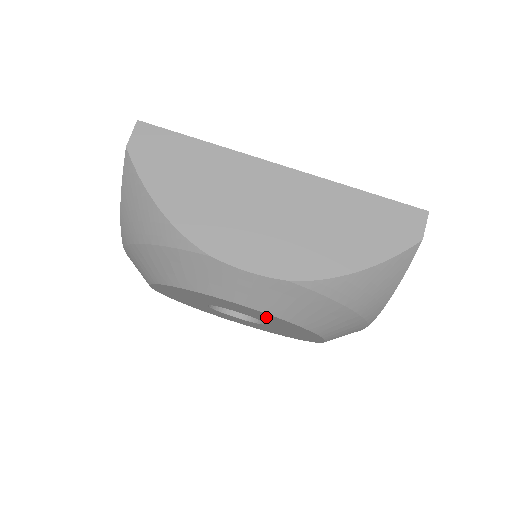
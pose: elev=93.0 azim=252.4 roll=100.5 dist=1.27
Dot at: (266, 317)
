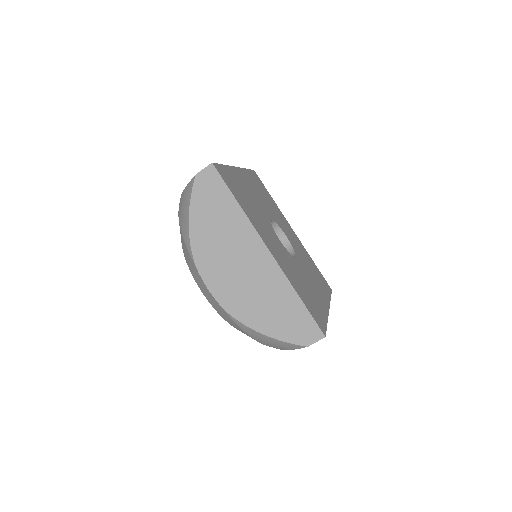
Dot at: occluded
